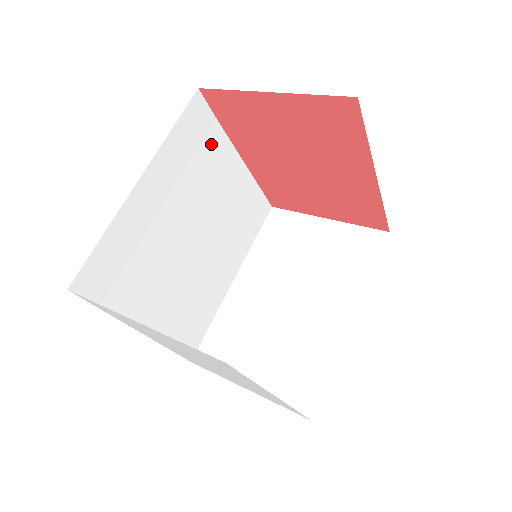
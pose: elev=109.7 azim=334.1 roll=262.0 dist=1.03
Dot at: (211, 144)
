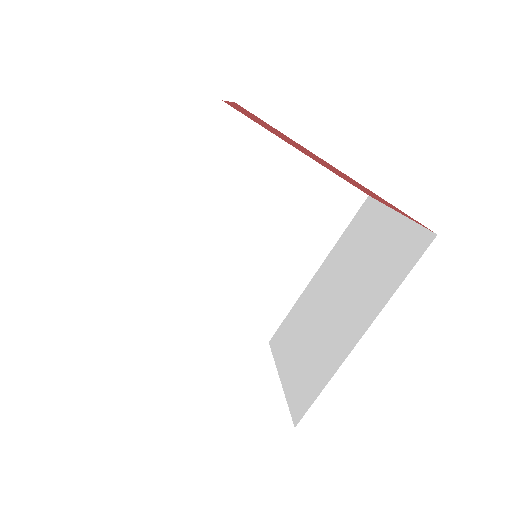
Dot at: (252, 146)
